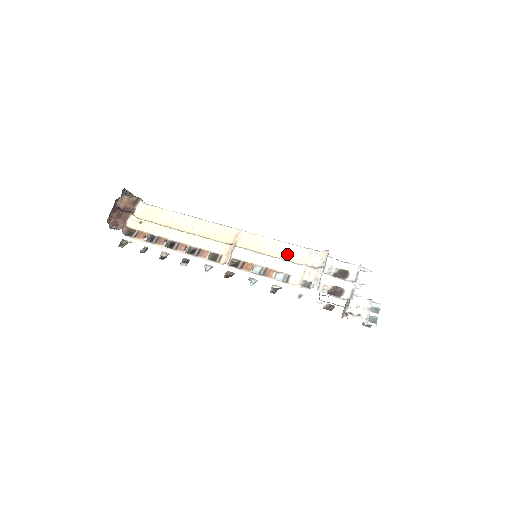
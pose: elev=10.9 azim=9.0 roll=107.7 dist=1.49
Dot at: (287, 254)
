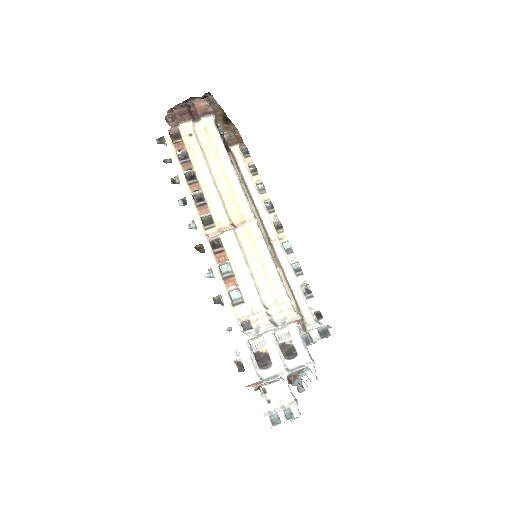
Dot at: (266, 282)
